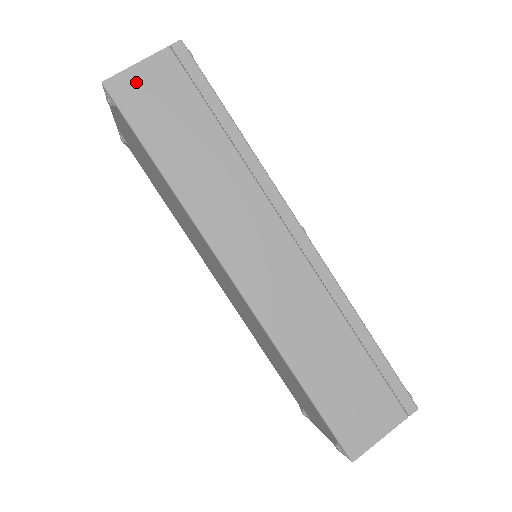
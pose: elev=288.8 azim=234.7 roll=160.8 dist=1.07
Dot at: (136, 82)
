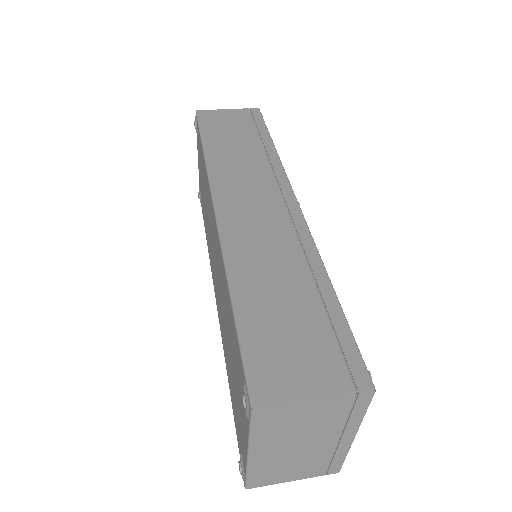
Dot at: (217, 114)
